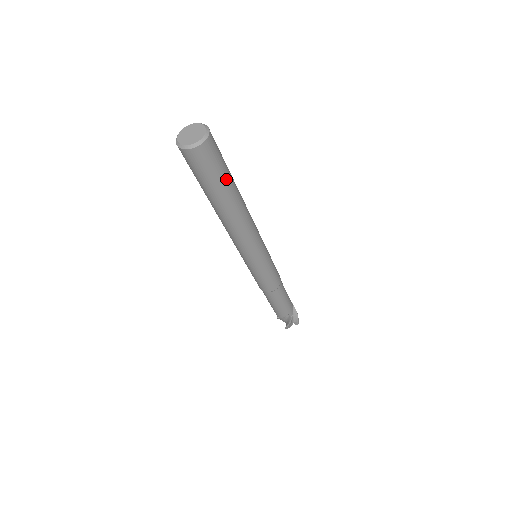
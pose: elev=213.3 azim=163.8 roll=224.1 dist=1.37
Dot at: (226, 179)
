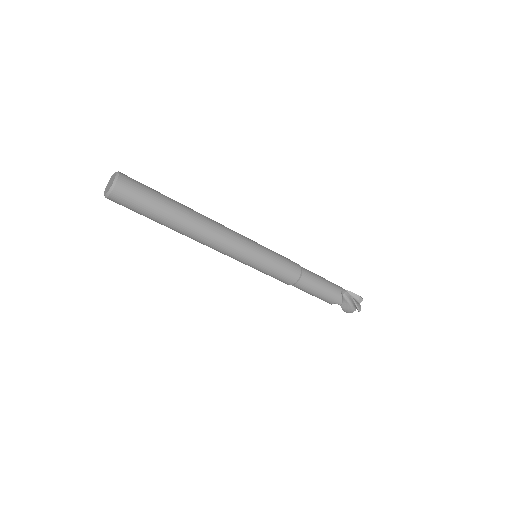
Dot at: (156, 212)
